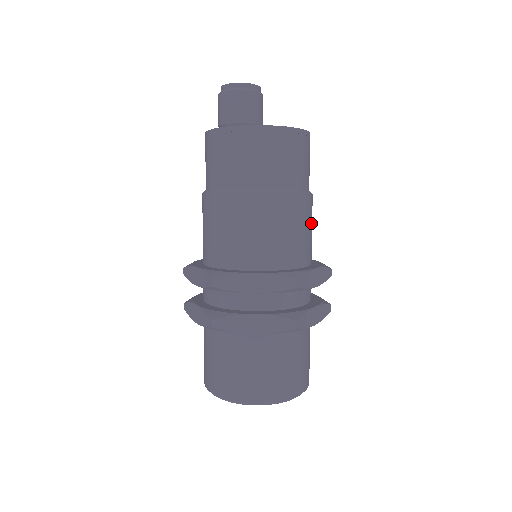
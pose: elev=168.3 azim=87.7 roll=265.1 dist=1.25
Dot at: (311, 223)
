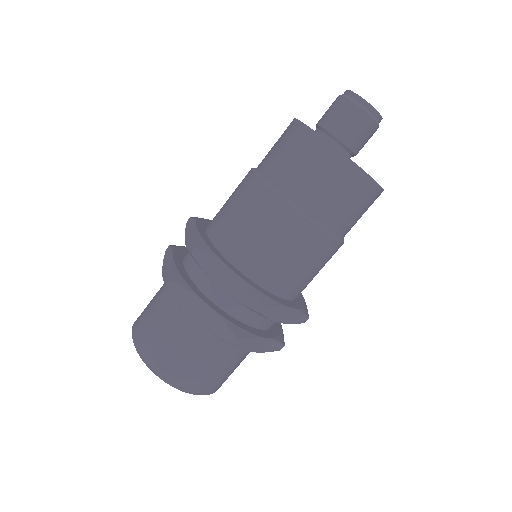
Dot at: occluded
